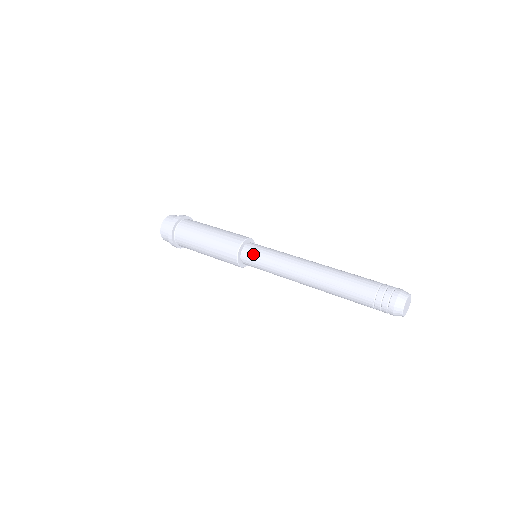
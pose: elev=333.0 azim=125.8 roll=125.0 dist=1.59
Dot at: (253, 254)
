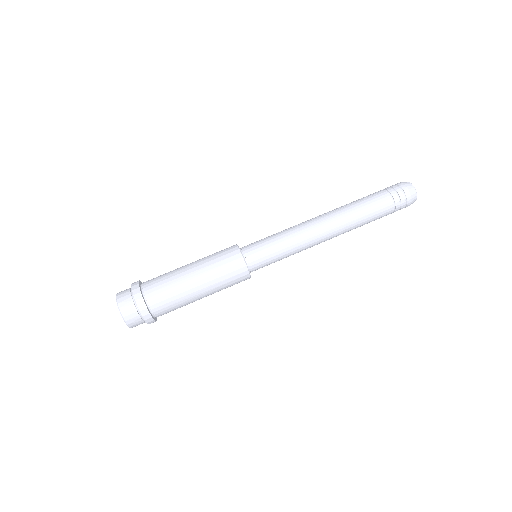
Dot at: occluded
